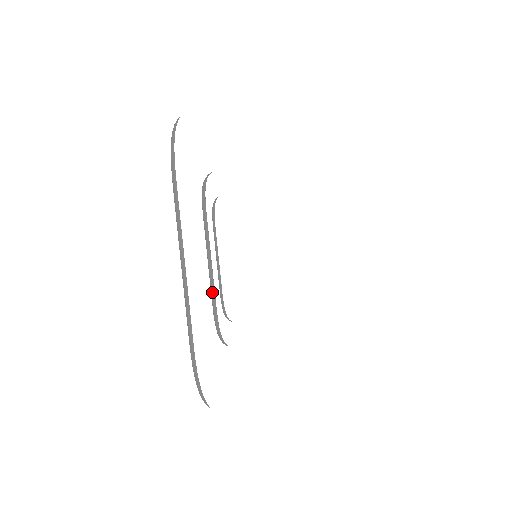
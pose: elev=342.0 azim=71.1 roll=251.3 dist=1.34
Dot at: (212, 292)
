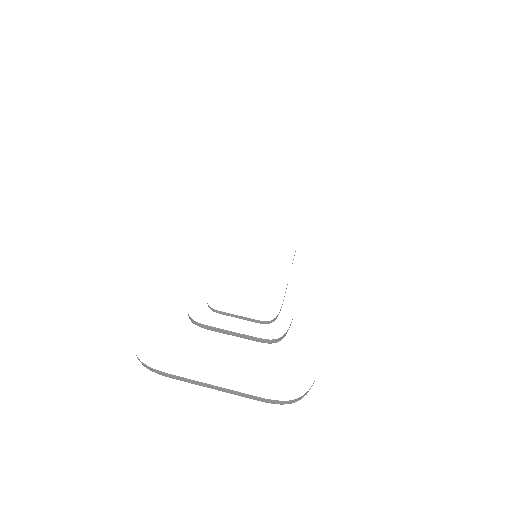
Dot at: occluded
